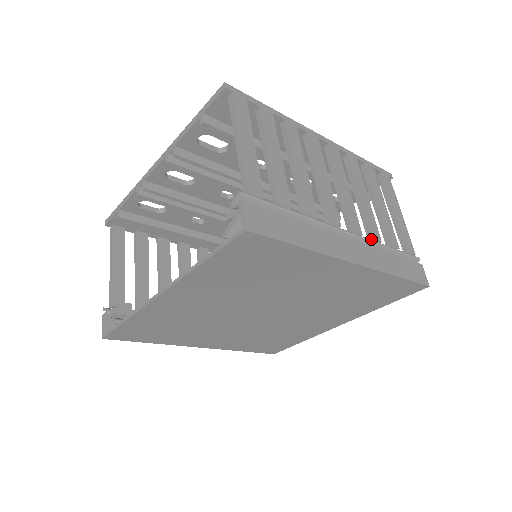
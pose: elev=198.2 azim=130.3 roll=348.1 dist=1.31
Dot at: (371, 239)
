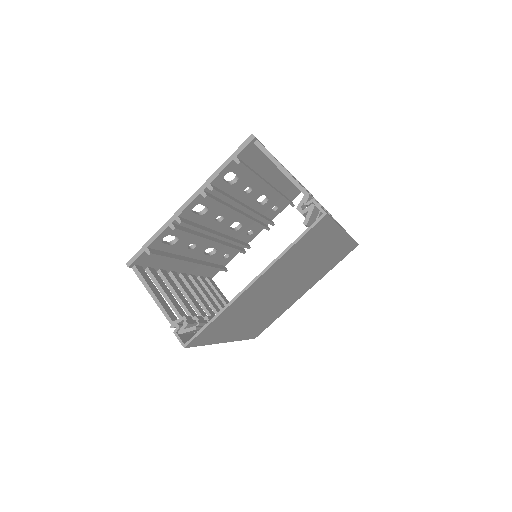
Dot at: occluded
